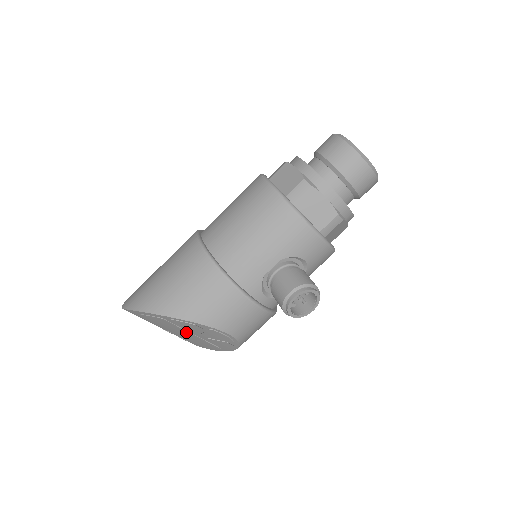
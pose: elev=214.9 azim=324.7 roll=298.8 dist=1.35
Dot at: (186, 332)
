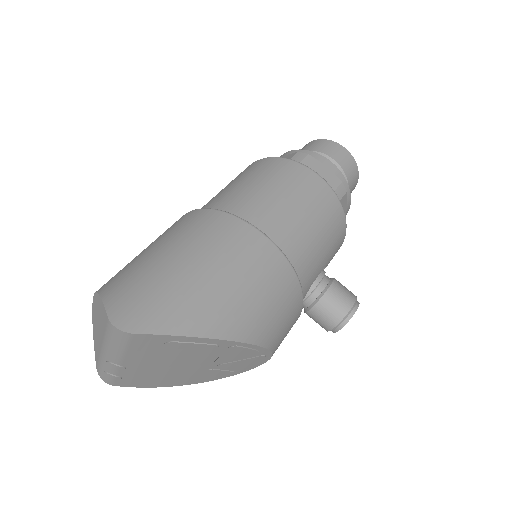
Dot at: (195, 364)
